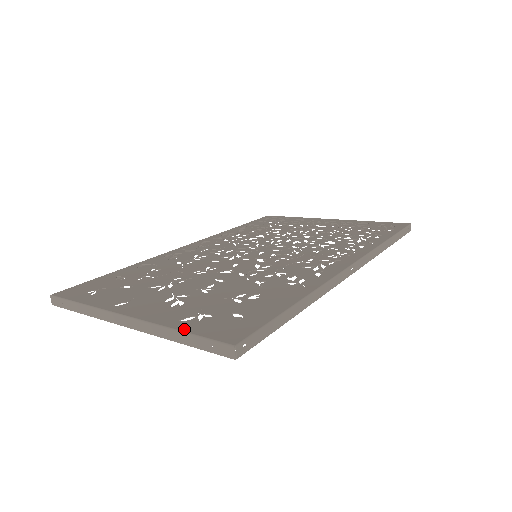
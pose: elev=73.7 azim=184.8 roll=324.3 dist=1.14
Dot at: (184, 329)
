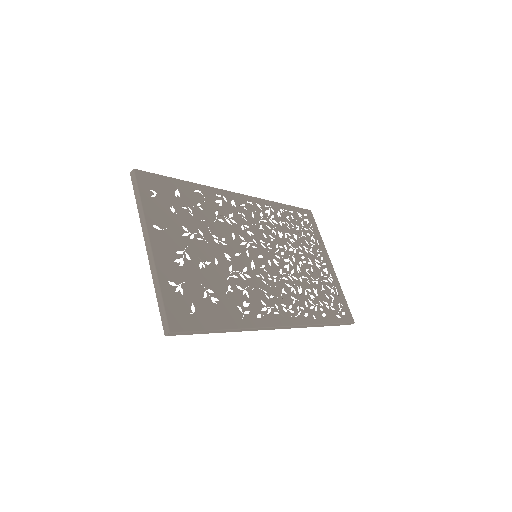
Dot at: (163, 292)
